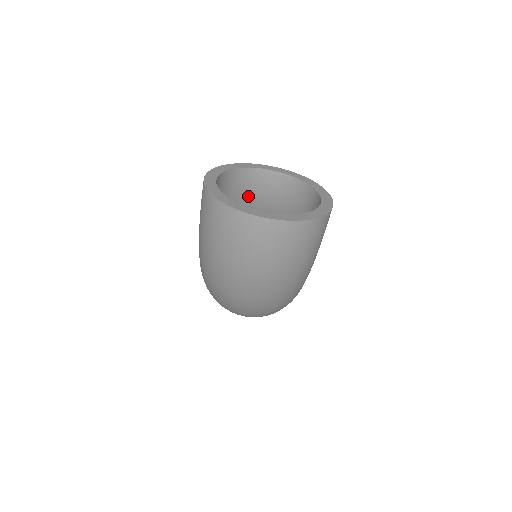
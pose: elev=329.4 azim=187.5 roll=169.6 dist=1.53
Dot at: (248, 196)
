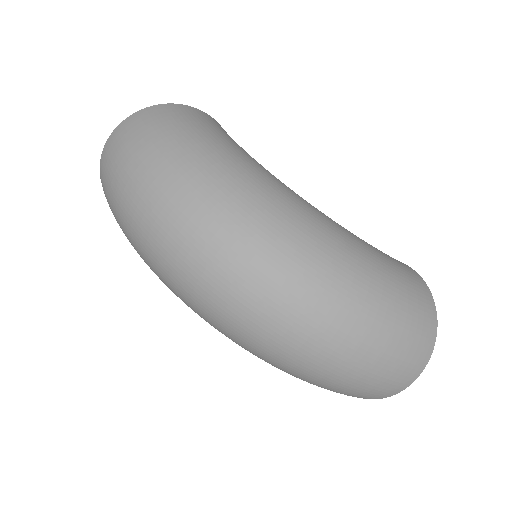
Dot at: occluded
